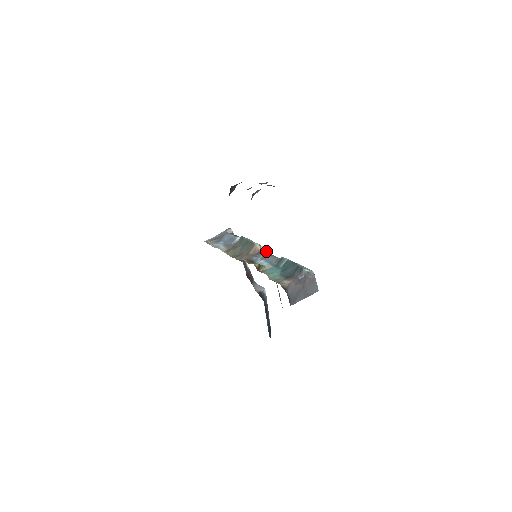
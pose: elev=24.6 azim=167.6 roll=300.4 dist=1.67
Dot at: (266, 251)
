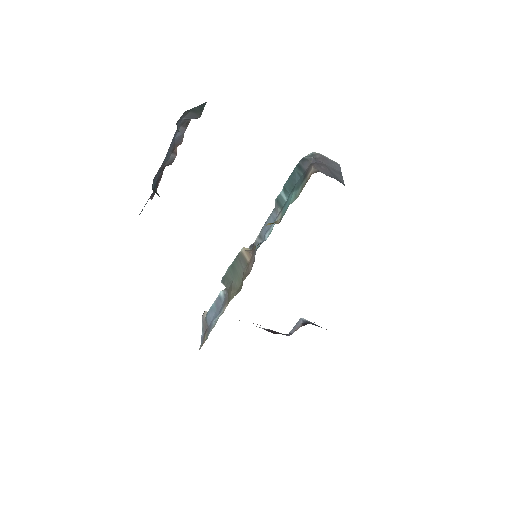
Dot at: occluded
